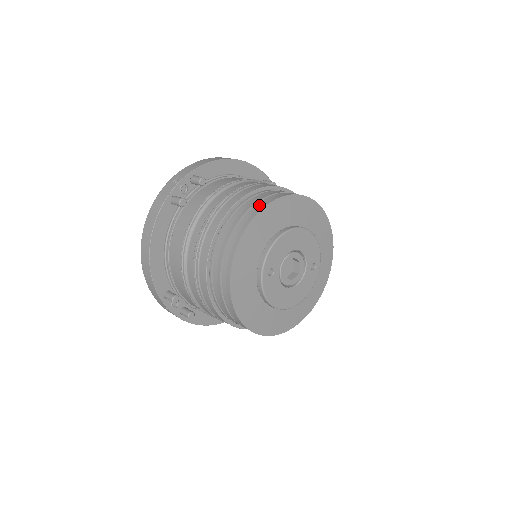
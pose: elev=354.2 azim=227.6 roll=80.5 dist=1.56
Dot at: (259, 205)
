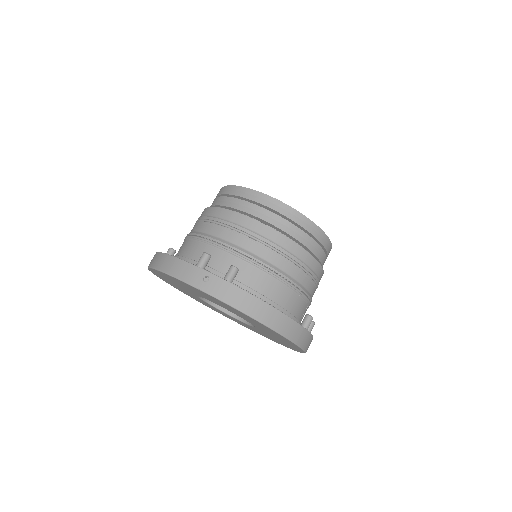
Dot at: occluded
